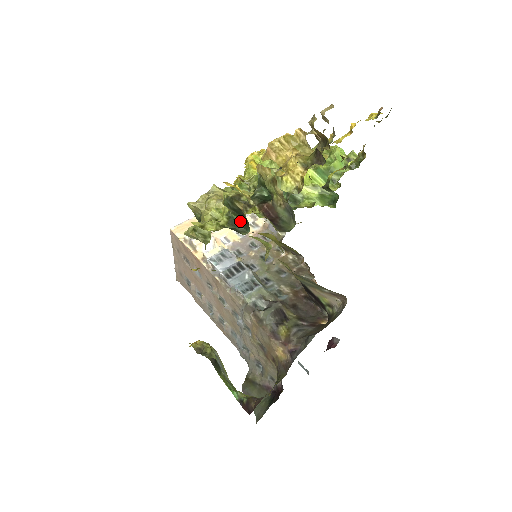
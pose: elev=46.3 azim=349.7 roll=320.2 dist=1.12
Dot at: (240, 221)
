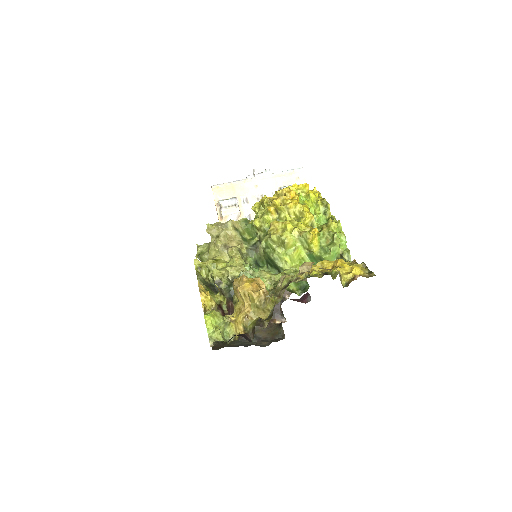
Dot at: occluded
